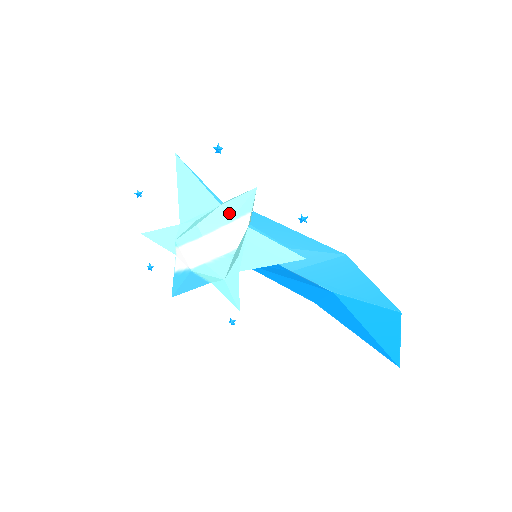
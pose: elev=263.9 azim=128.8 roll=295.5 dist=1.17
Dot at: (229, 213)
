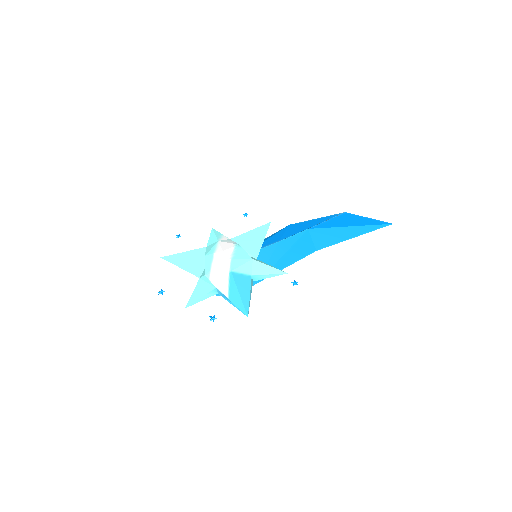
Dot at: (213, 241)
